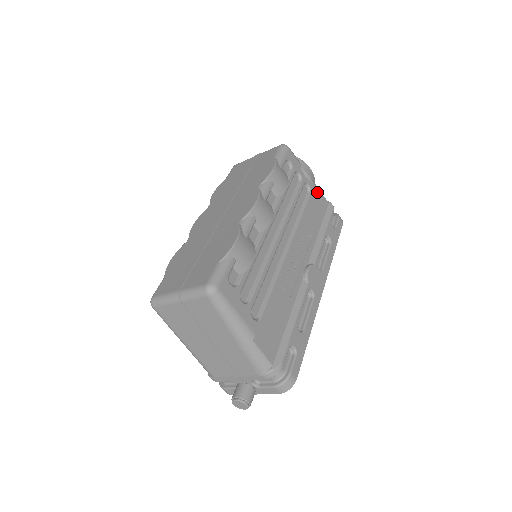
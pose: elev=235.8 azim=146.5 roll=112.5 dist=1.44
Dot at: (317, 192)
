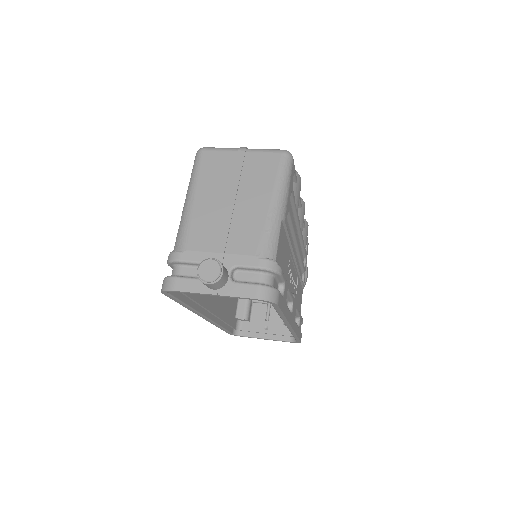
Dot at: occluded
